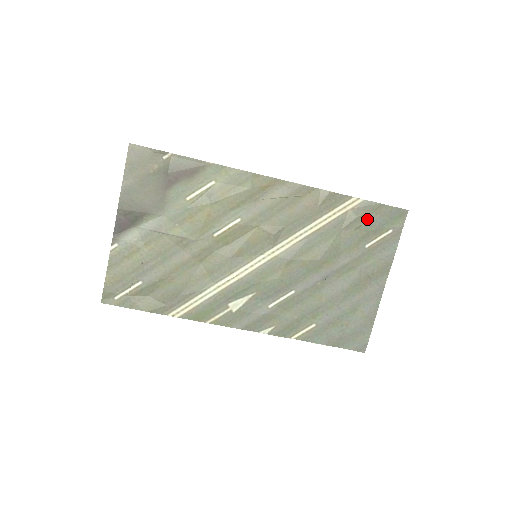
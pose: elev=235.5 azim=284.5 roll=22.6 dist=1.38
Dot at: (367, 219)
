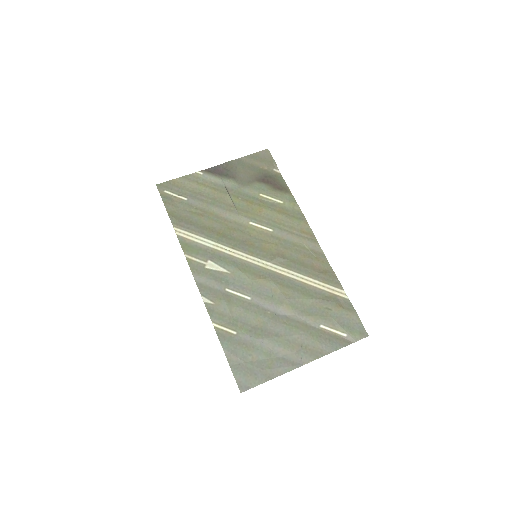
Dot at: (339, 311)
